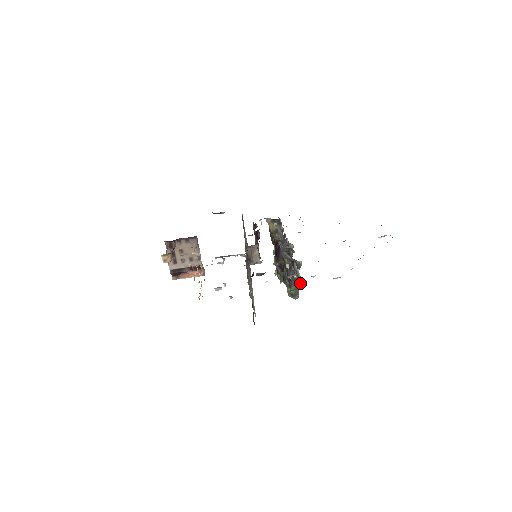
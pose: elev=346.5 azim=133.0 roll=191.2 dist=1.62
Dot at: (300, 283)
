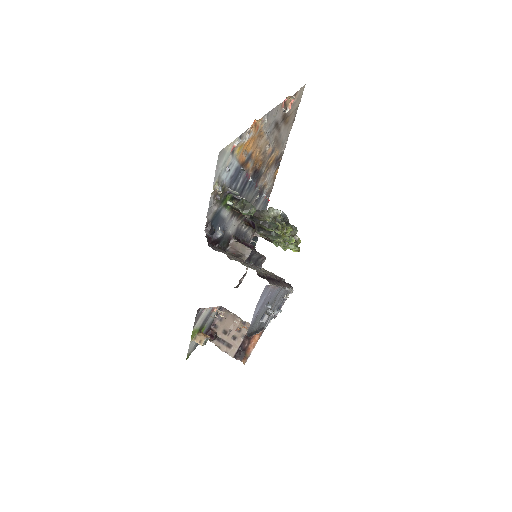
Dot at: (277, 215)
